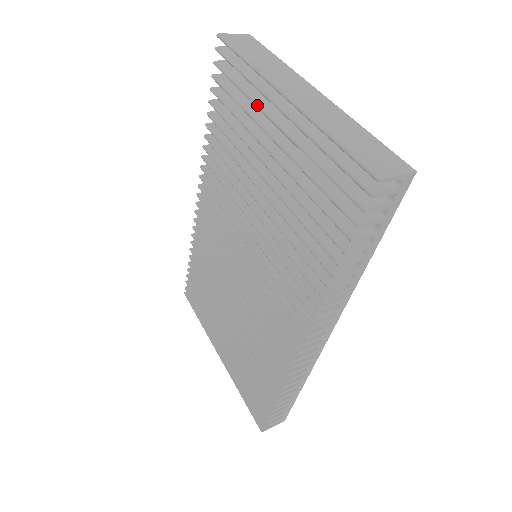
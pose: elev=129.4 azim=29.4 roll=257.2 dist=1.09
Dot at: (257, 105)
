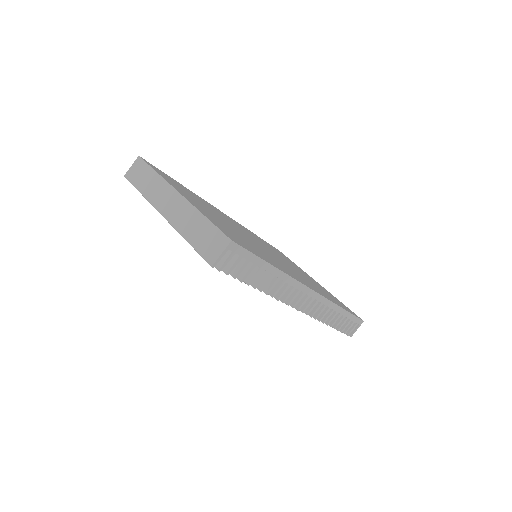
Dot at: occluded
